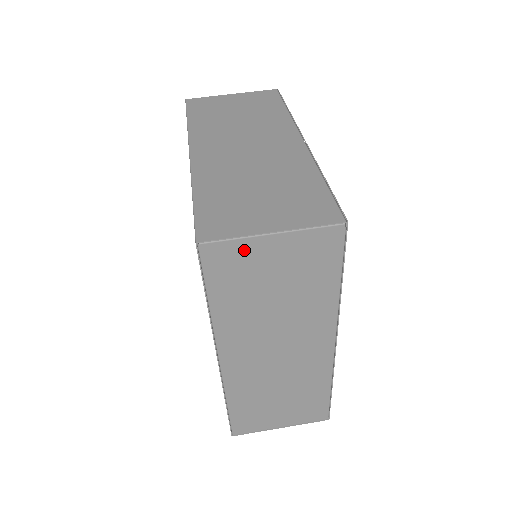
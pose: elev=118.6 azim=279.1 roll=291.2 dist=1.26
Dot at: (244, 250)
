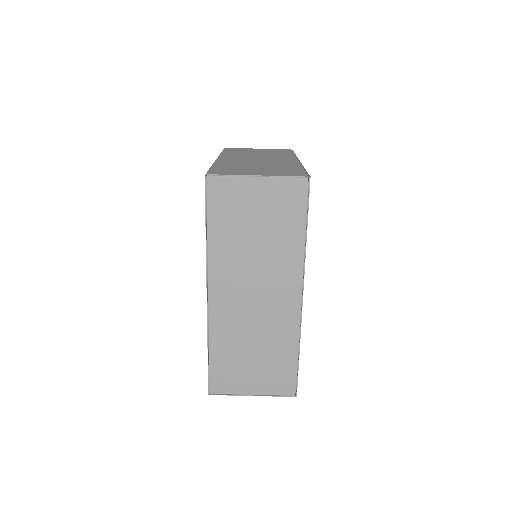
Dot at: (237, 187)
